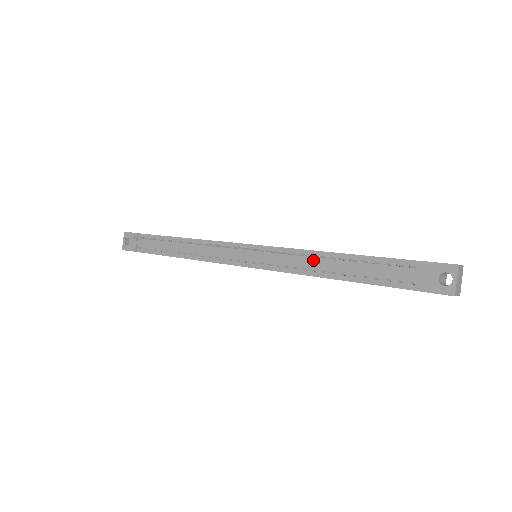
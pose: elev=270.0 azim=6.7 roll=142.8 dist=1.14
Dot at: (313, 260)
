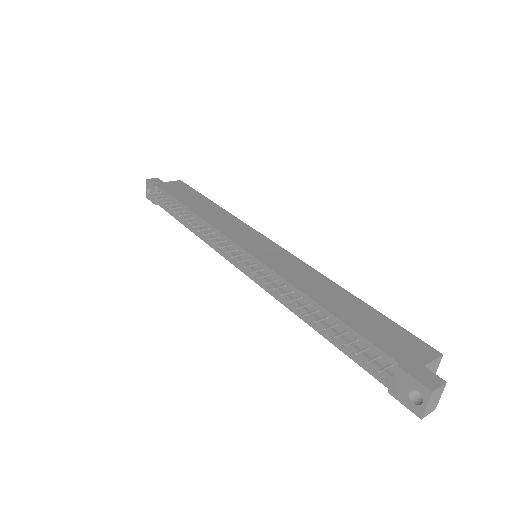
Dot at: (298, 300)
